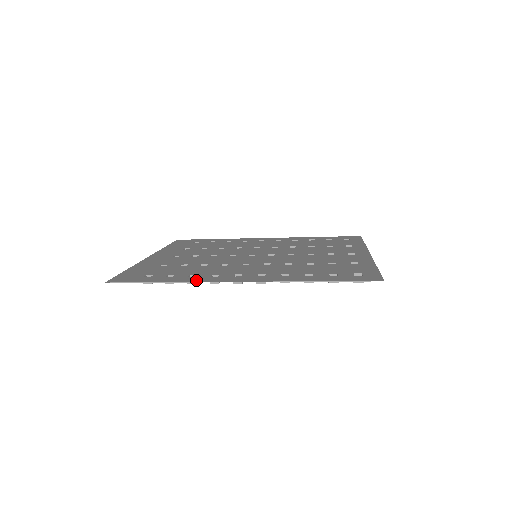
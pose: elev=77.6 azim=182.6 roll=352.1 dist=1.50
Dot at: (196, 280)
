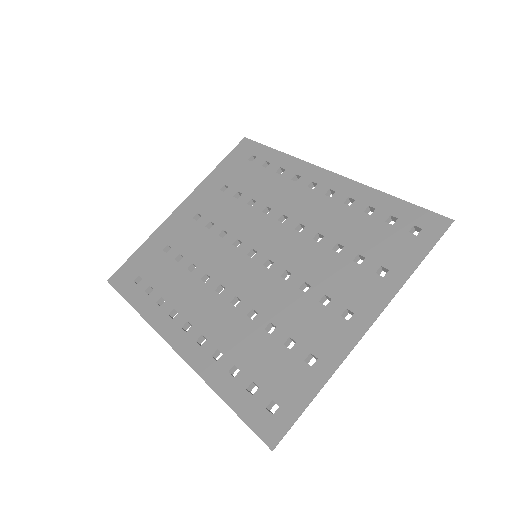
Dot at: (152, 320)
